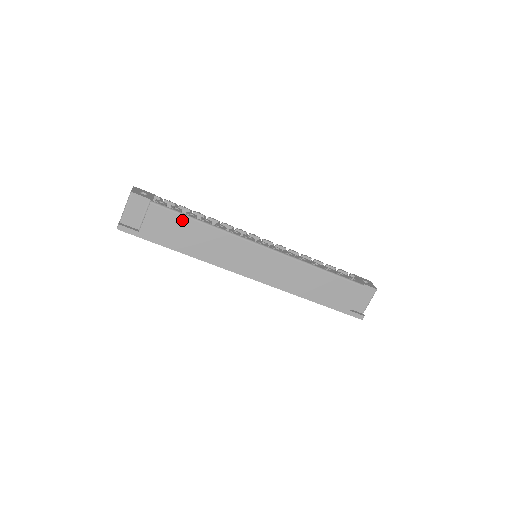
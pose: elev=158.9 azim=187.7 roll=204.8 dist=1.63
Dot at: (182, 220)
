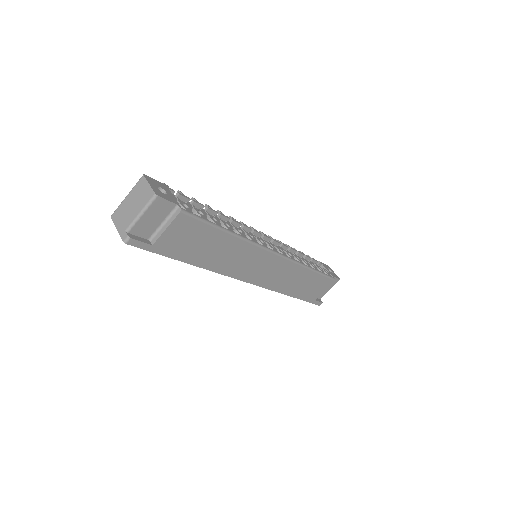
Dot at: (209, 231)
